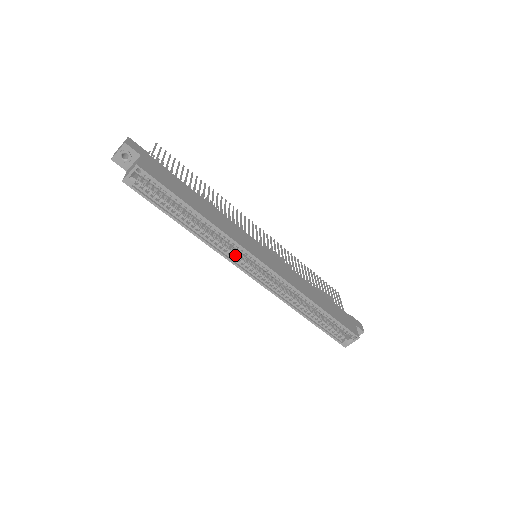
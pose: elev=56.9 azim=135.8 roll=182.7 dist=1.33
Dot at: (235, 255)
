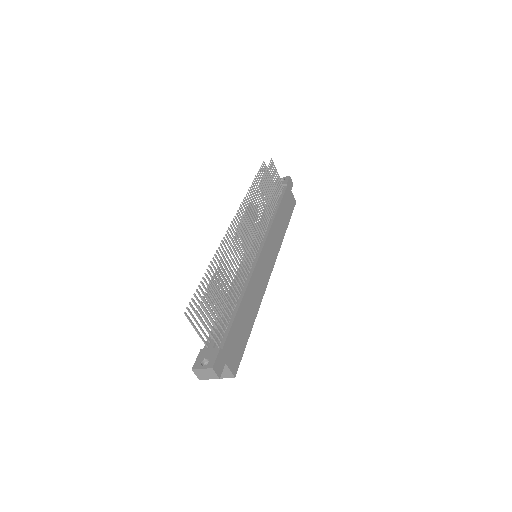
Dot at: occluded
